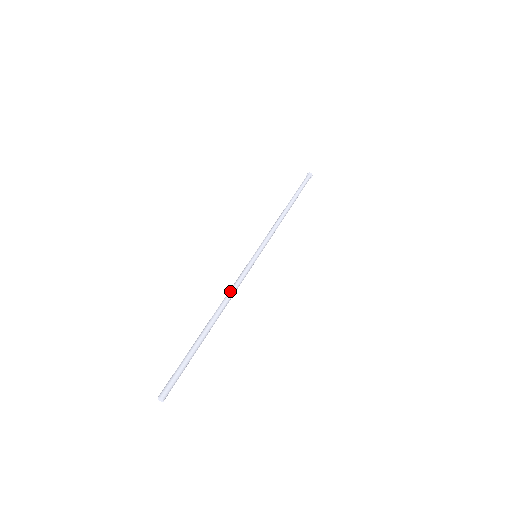
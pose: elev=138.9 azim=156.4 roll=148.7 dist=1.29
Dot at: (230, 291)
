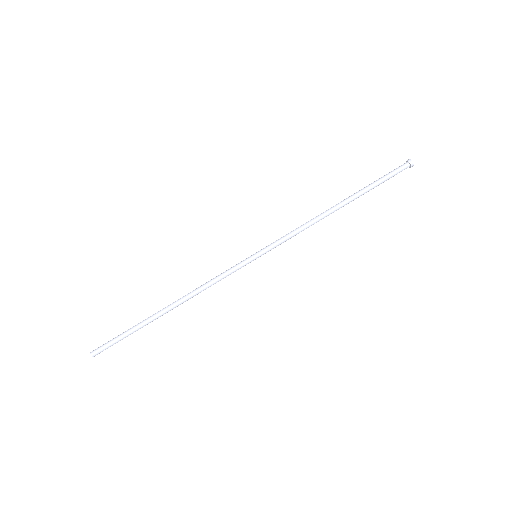
Dot at: (203, 288)
